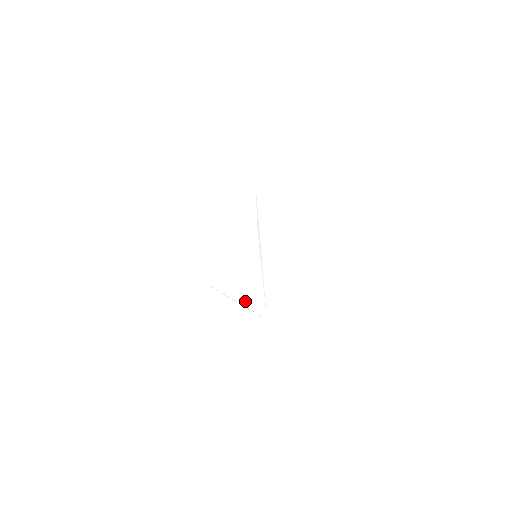
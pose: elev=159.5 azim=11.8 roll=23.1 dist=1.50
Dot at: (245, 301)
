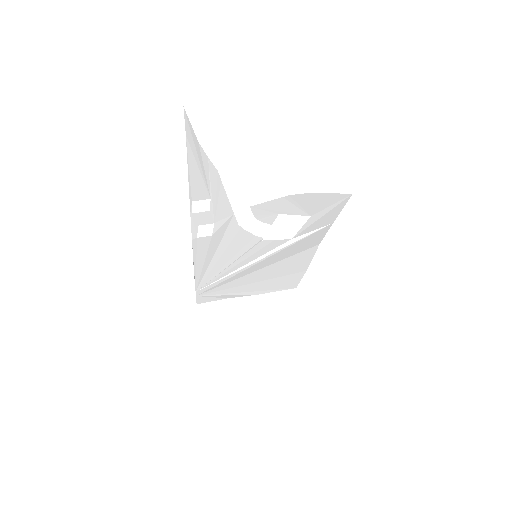
Dot at: (200, 275)
